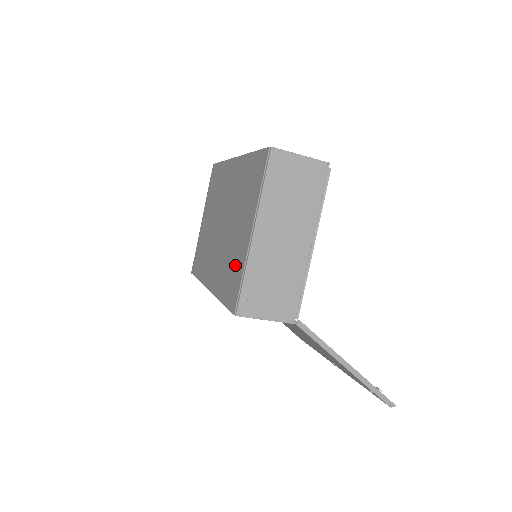
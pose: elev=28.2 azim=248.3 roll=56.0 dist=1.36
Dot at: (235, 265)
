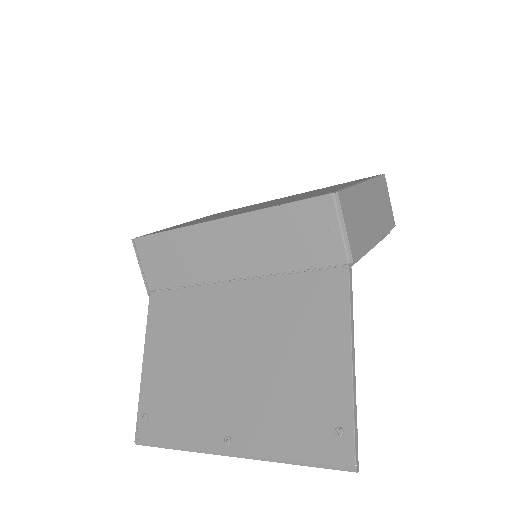
Dot at: occluded
